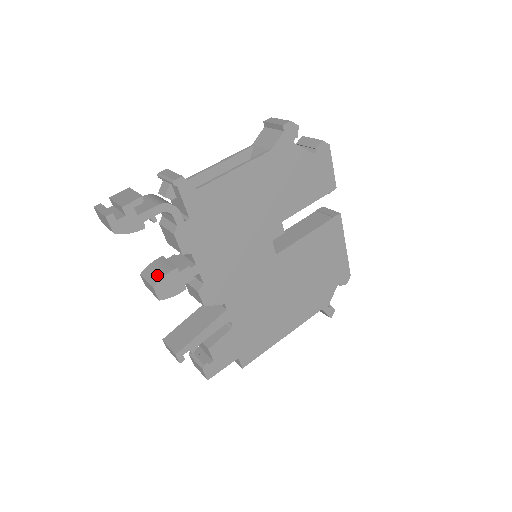
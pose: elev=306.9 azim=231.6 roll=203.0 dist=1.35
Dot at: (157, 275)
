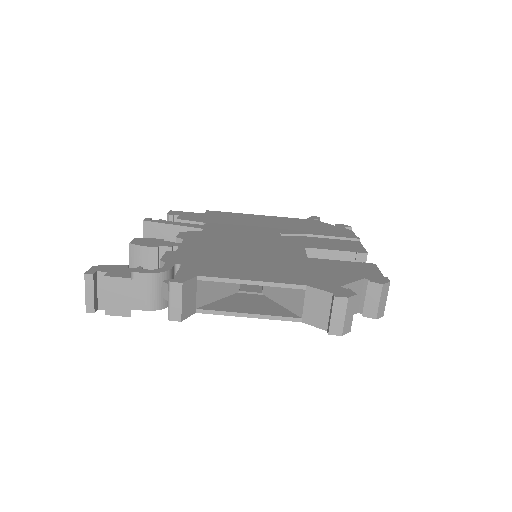
Dot at: occluded
